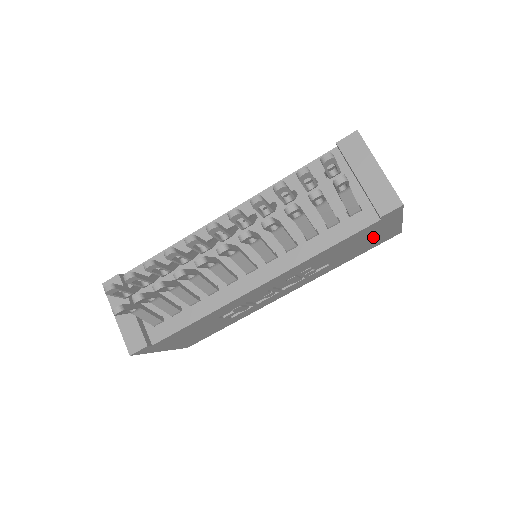
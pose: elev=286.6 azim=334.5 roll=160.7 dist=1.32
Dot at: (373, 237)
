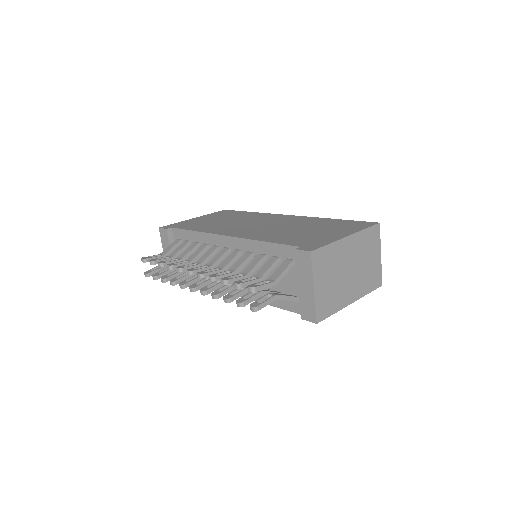
Dot at: occluded
